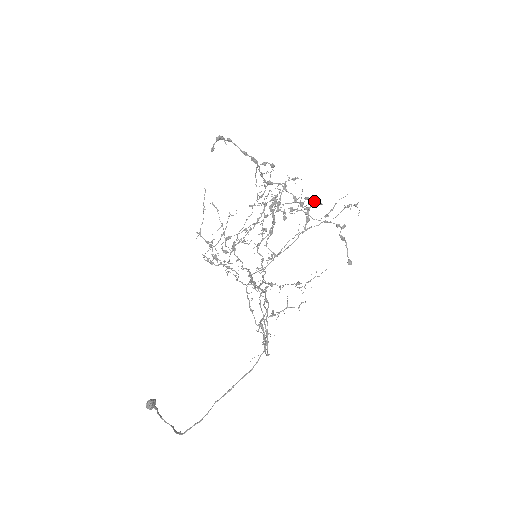
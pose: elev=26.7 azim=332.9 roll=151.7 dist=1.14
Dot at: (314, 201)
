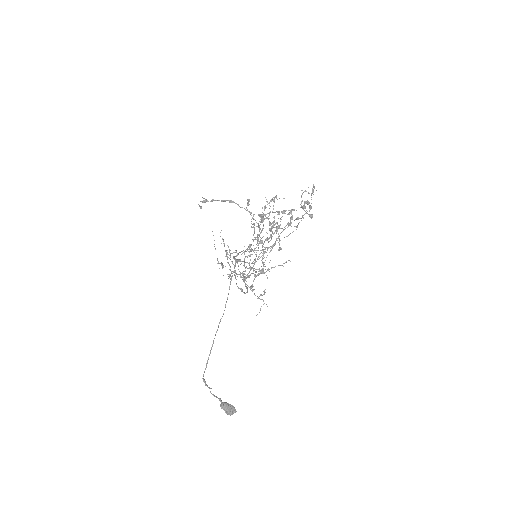
Dot at: occluded
